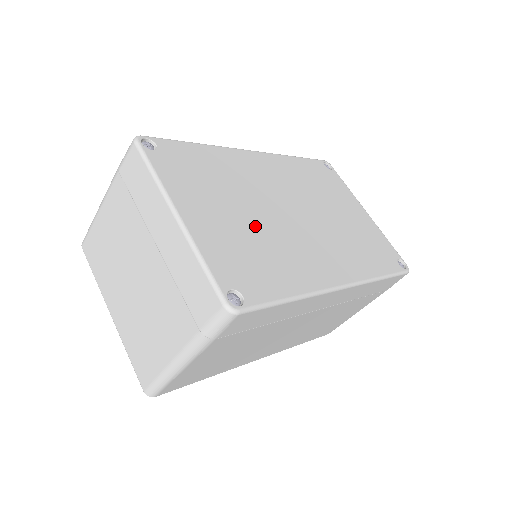
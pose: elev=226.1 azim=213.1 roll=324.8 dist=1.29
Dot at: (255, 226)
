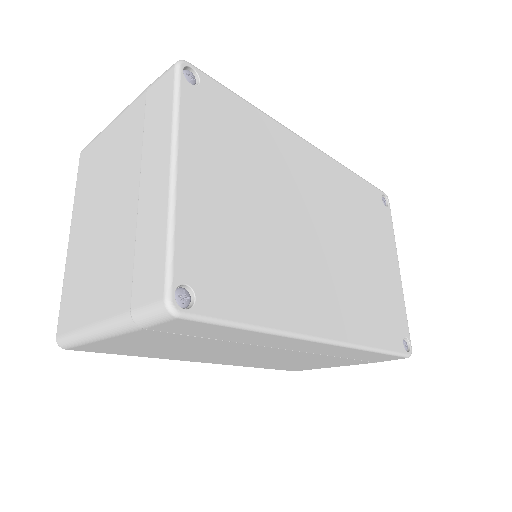
Dot at: (262, 225)
